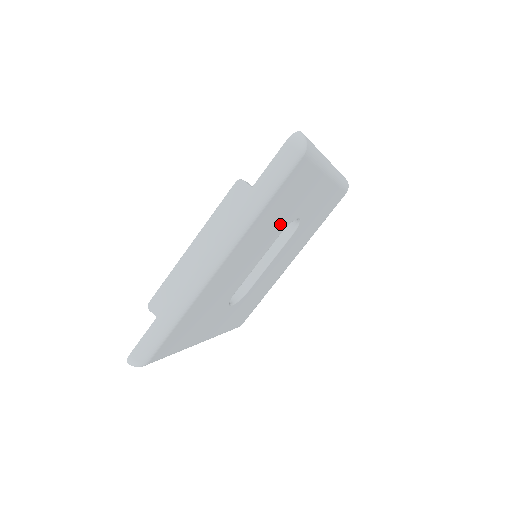
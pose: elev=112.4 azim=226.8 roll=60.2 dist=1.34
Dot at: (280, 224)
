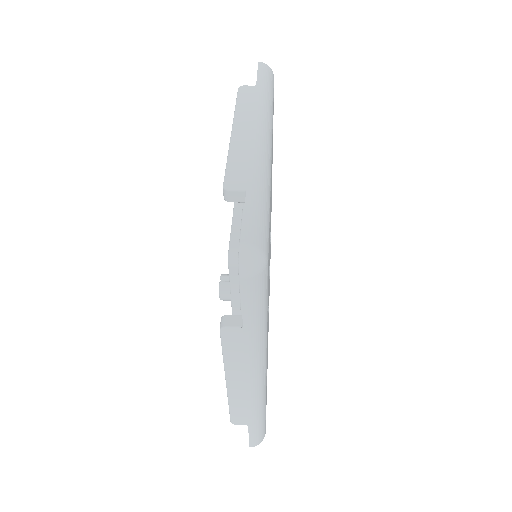
Dot at: occluded
